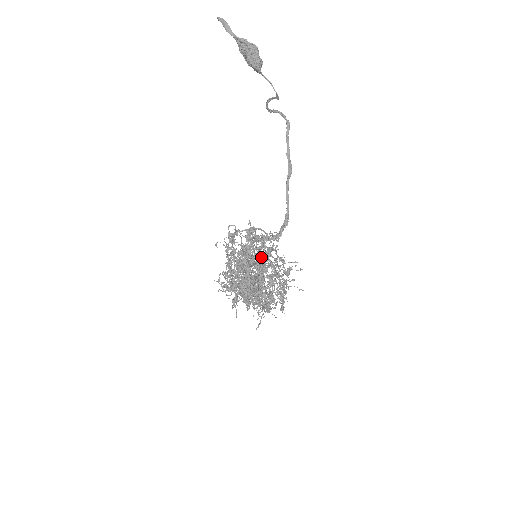
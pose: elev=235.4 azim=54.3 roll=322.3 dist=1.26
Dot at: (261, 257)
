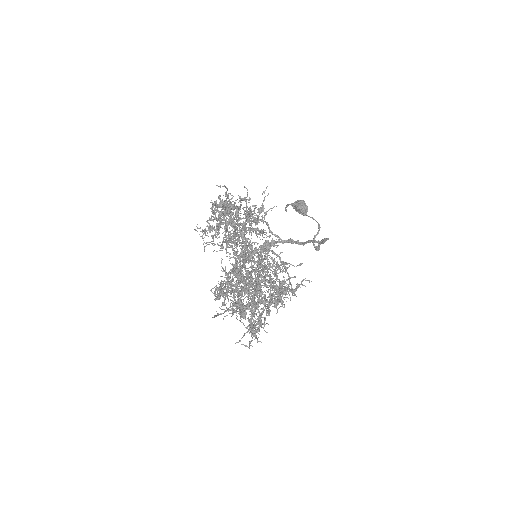
Dot at: occluded
